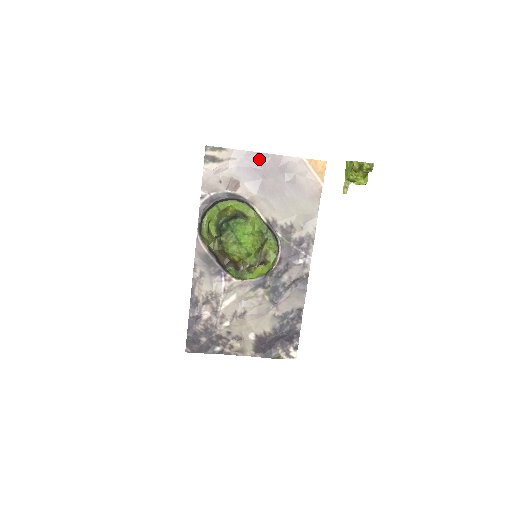
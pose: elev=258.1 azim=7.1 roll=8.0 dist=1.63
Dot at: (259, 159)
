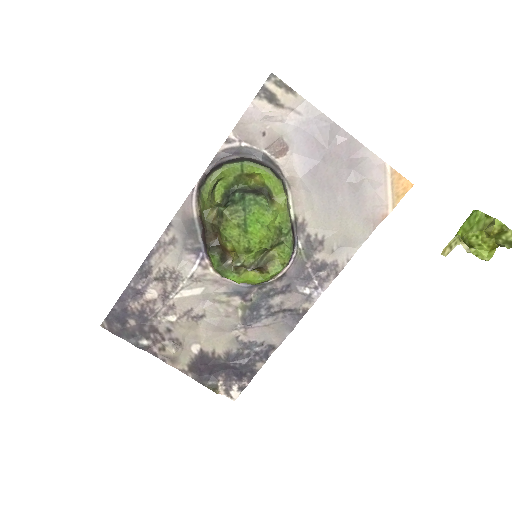
Dot at: (331, 132)
